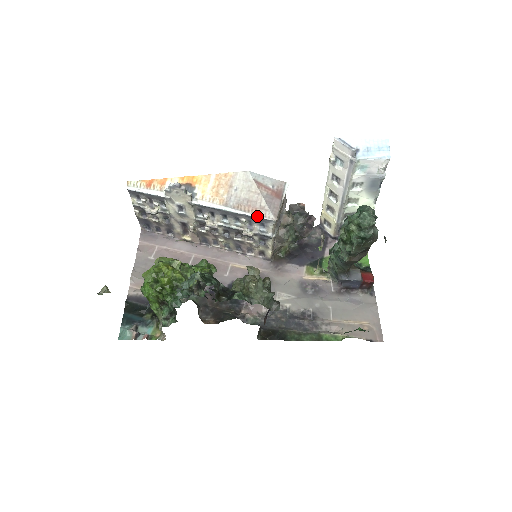
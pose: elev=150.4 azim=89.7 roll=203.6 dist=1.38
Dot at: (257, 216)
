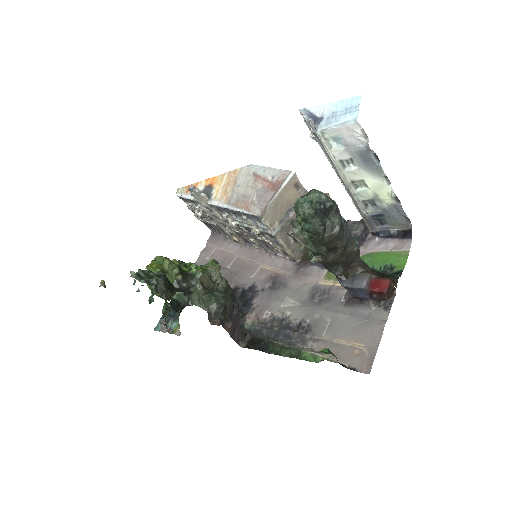
Dot at: (247, 212)
